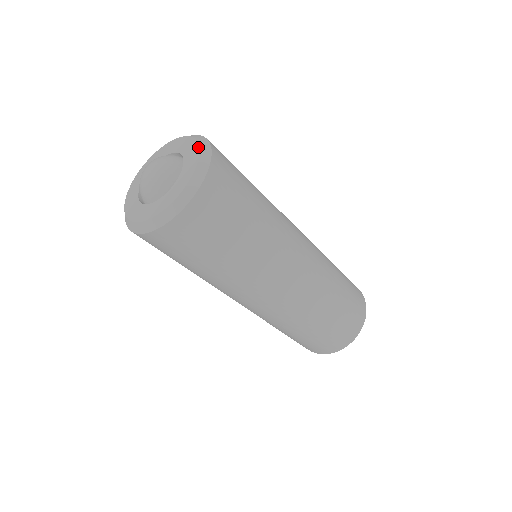
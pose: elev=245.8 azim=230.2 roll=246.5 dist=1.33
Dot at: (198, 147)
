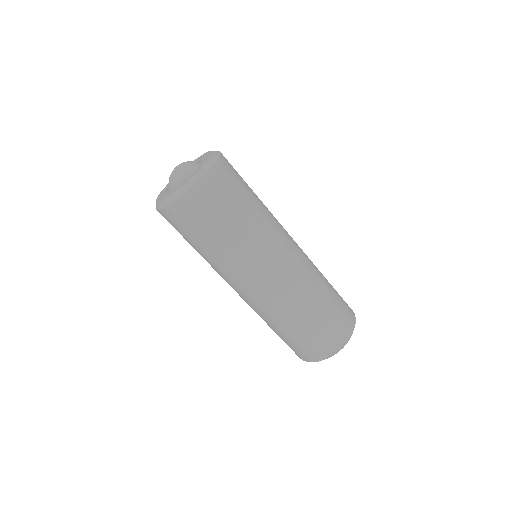
Dot at: (211, 154)
